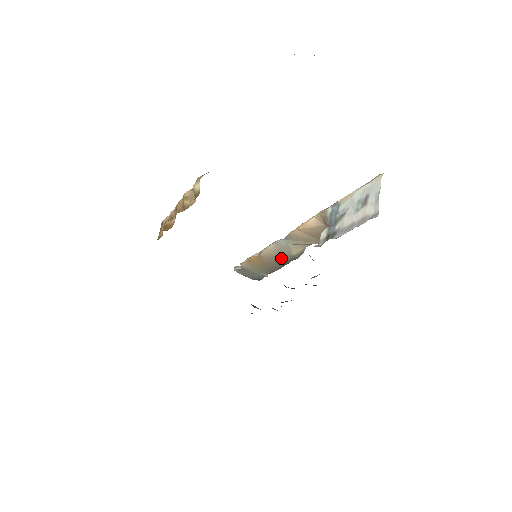
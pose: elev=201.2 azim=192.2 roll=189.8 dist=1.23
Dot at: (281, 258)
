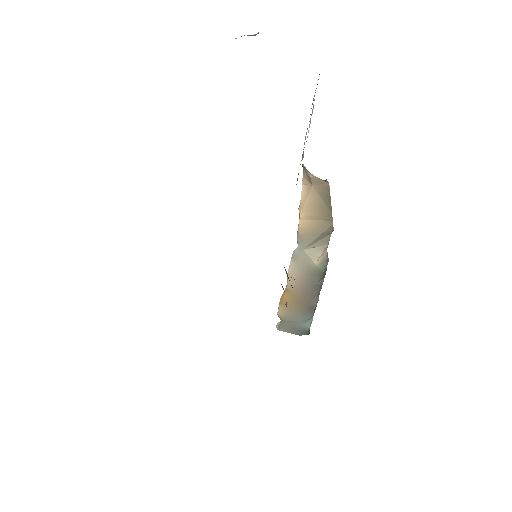
Dot at: (307, 278)
